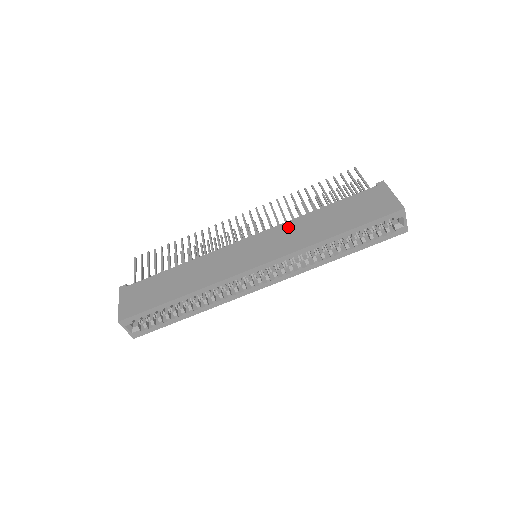
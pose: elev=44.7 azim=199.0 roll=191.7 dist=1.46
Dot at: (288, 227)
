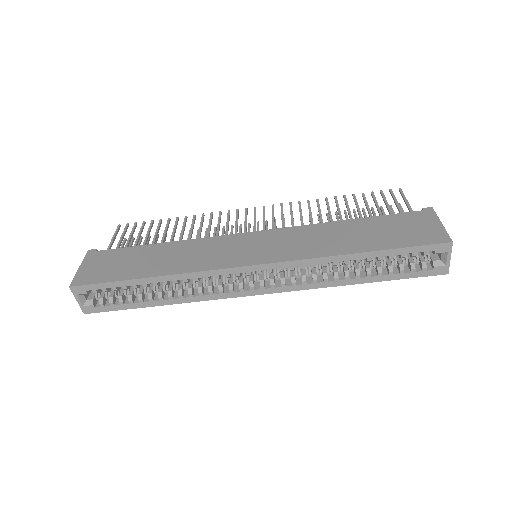
Dot at: (303, 231)
